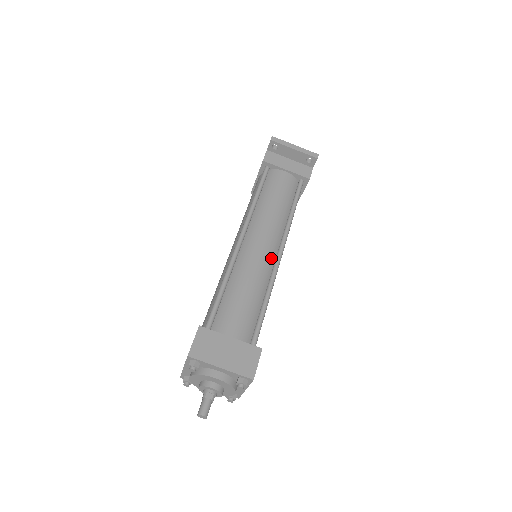
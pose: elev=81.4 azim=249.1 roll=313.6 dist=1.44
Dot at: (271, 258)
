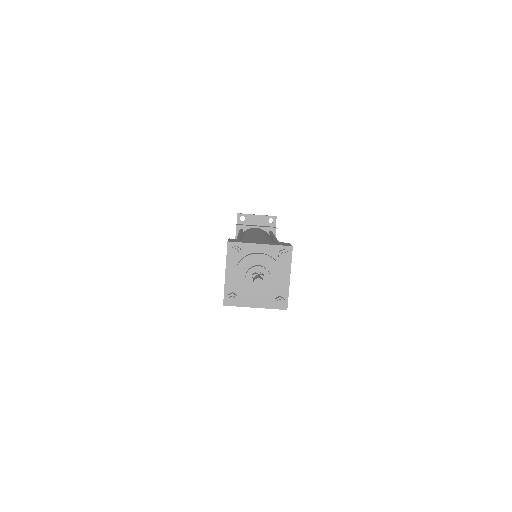
Dot at: (269, 239)
